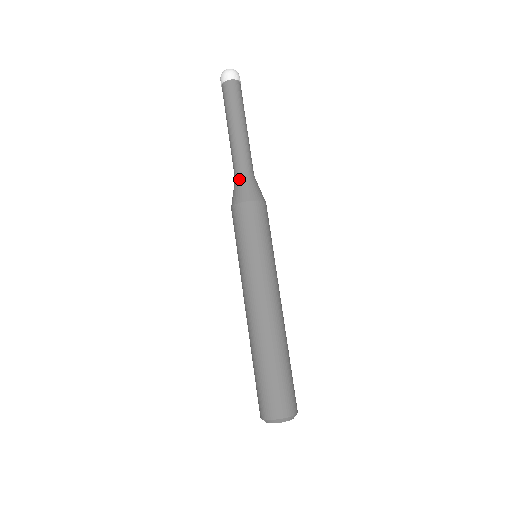
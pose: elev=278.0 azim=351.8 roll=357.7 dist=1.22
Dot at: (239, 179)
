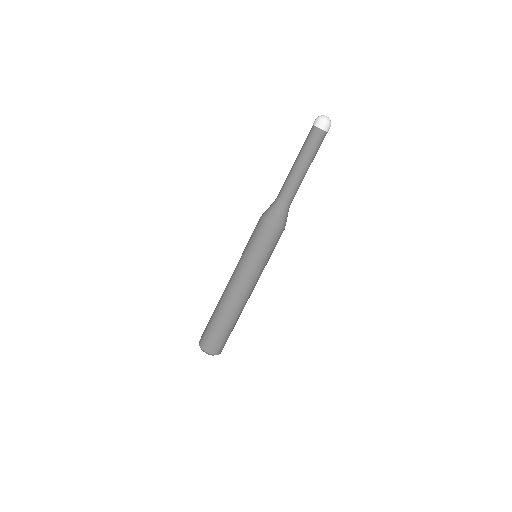
Dot at: (286, 208)
